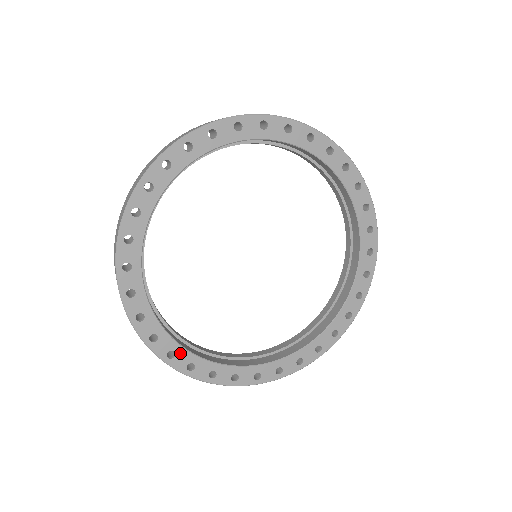
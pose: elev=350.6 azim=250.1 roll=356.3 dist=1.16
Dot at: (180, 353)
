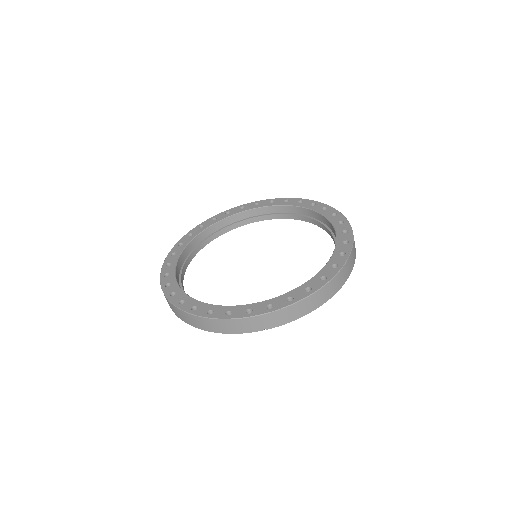
Dot at: (189, 301)
